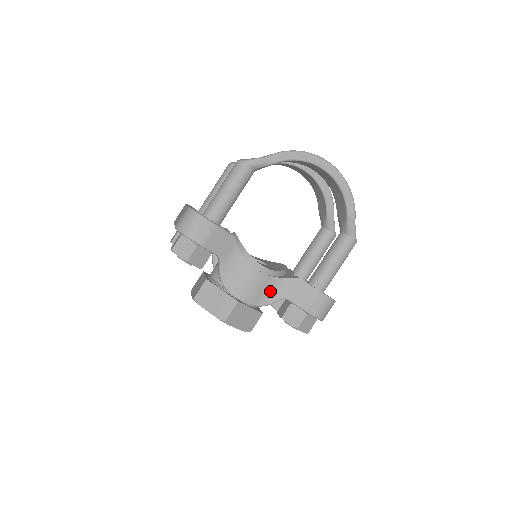
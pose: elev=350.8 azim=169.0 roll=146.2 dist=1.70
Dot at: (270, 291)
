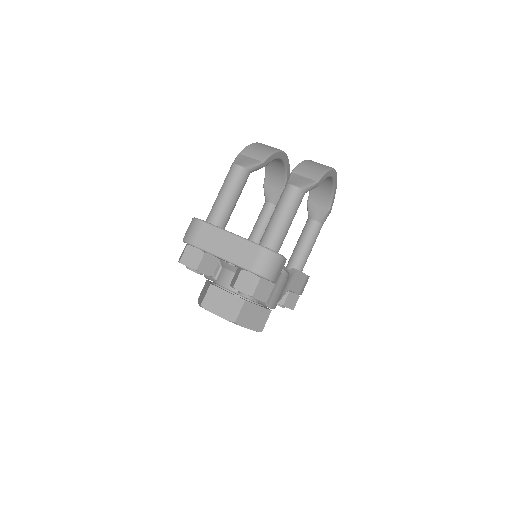
Dot at: (283, 290)
